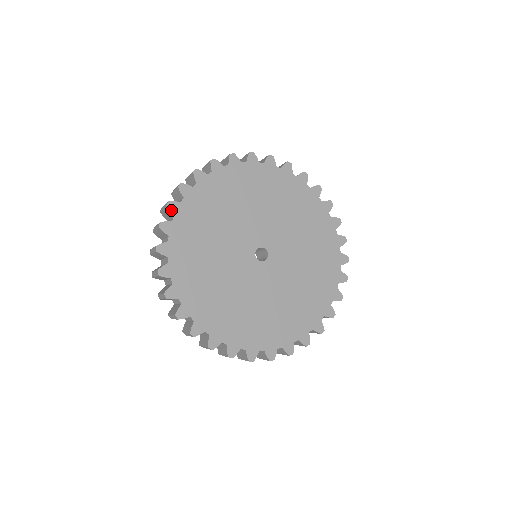
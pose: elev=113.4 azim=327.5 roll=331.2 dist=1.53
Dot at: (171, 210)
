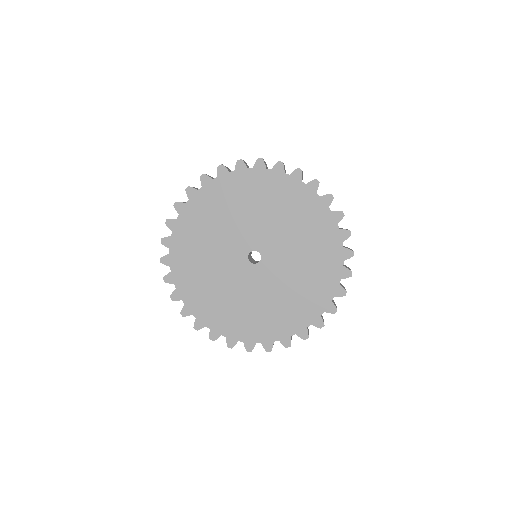
Dot at: (202, 181)
